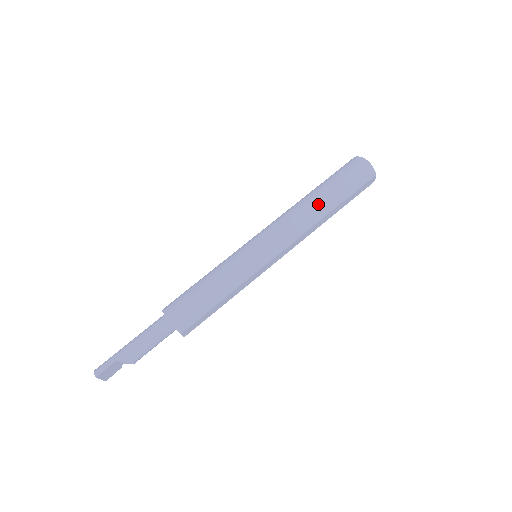
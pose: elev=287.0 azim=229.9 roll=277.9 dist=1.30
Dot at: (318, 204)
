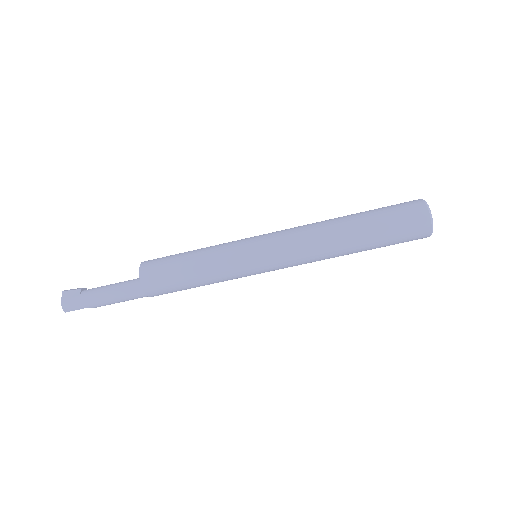
Dot at: (348, 254)
